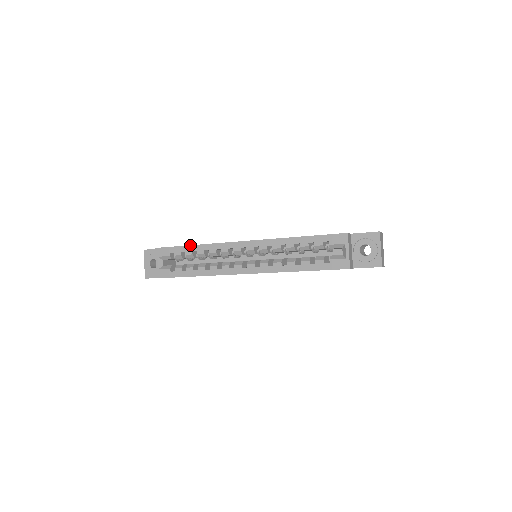
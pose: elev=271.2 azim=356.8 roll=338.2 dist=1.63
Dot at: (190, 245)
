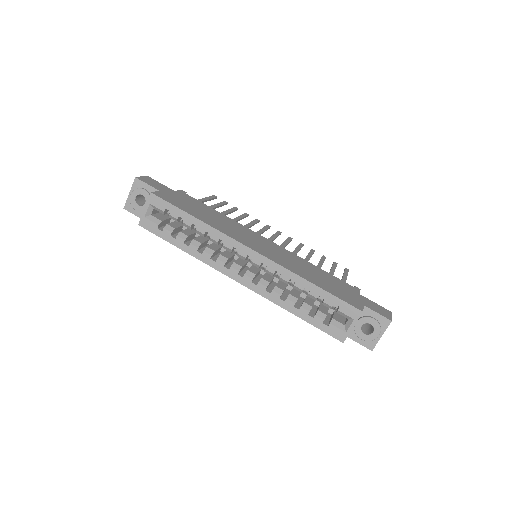
Dot at: (193, 216)
